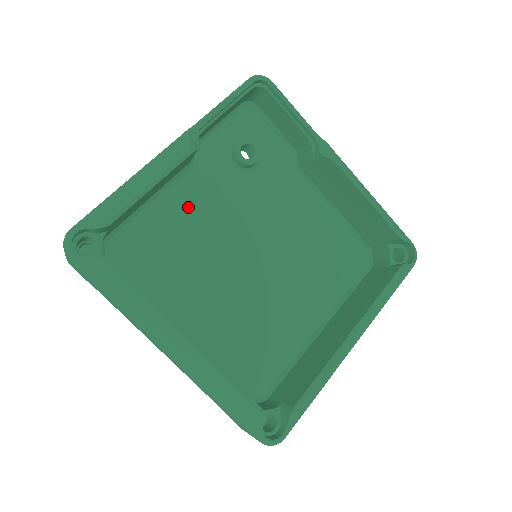
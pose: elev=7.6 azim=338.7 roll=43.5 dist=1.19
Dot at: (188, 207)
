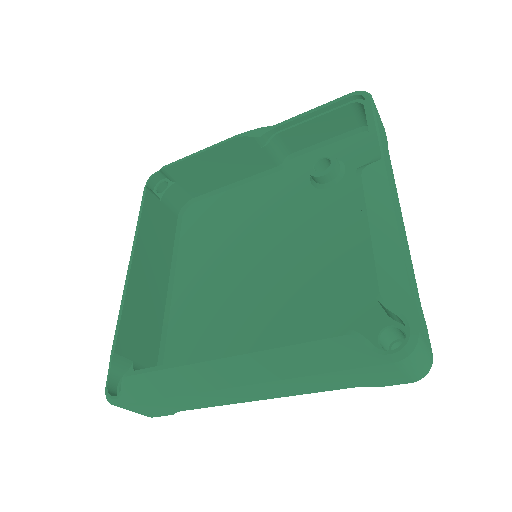
Dot at: (253, 200)
